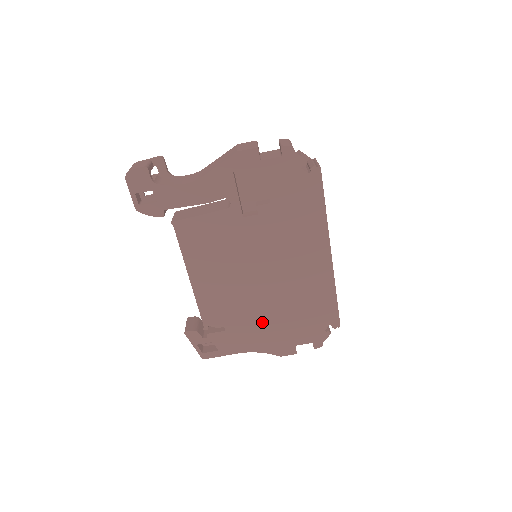
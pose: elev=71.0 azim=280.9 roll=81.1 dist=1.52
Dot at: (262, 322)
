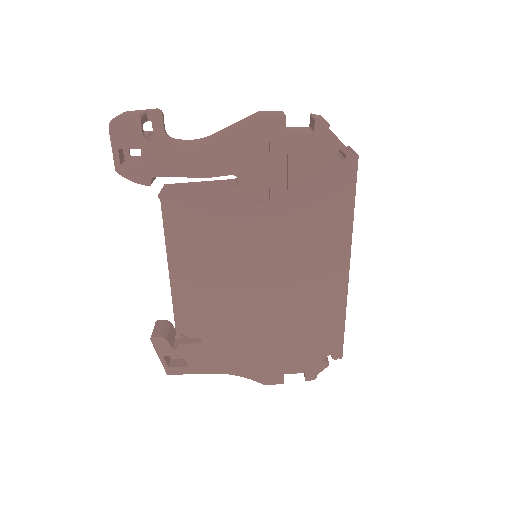
Dot at: (249, 339)
